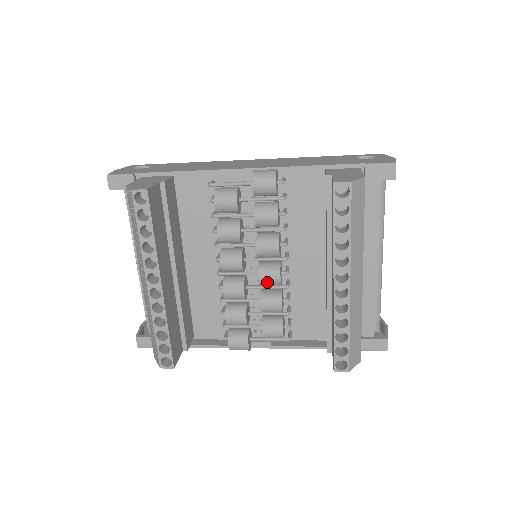
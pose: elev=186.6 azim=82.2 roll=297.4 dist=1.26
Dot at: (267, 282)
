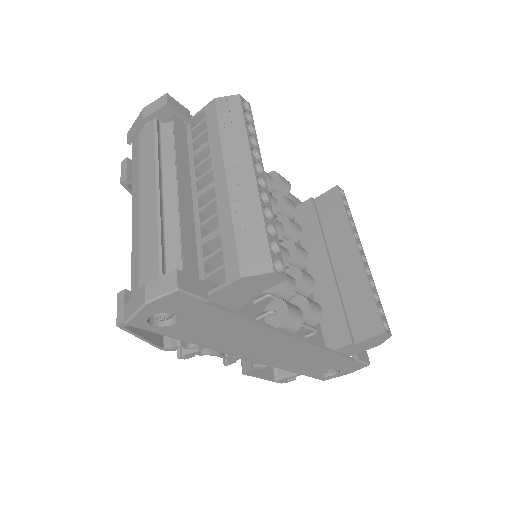
Dot at: (300, 254)
